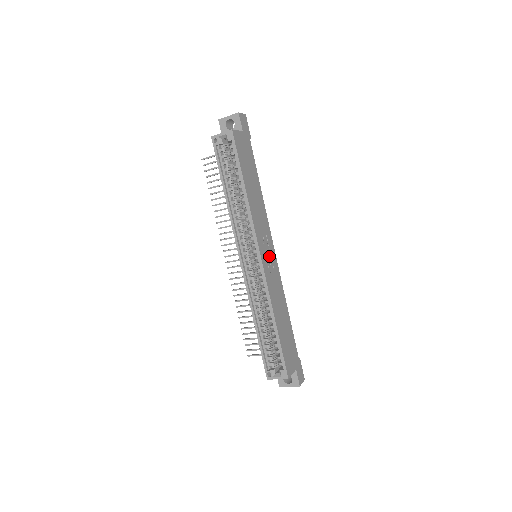
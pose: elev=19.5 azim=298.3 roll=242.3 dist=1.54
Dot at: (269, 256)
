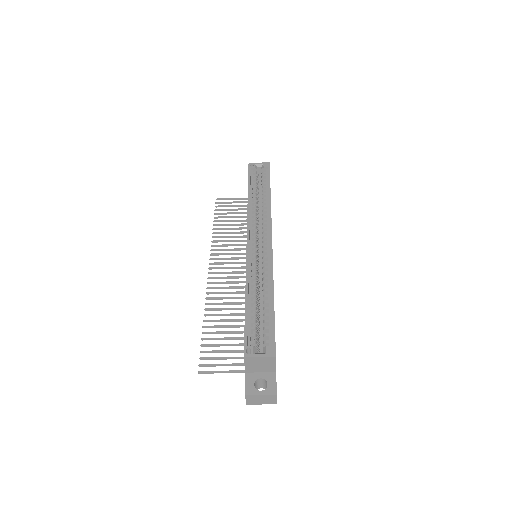
Dot at: occluded
